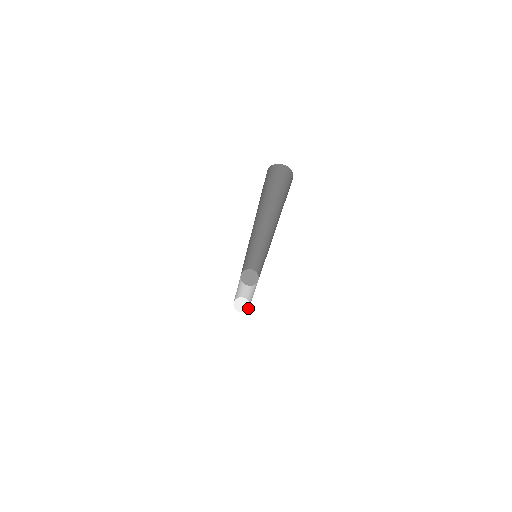
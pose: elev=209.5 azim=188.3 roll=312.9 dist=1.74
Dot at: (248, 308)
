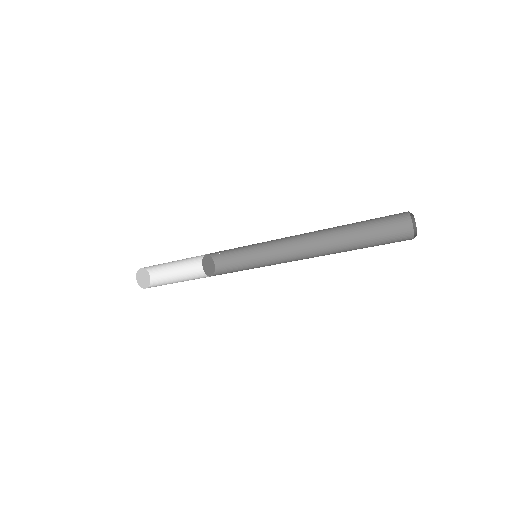
Dot at: (150, 277)
